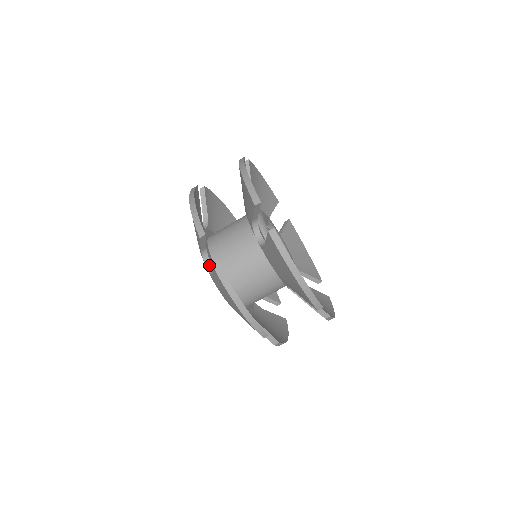
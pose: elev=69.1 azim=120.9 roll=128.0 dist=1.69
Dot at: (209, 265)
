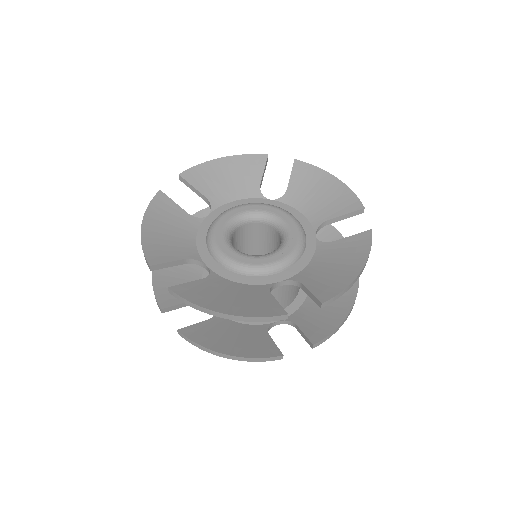
Dot at: (276, 324)
